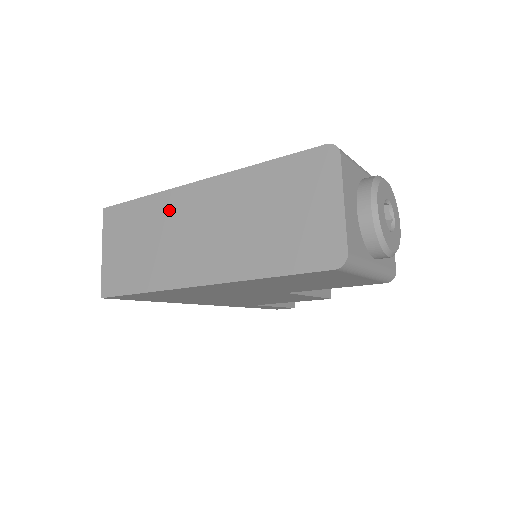
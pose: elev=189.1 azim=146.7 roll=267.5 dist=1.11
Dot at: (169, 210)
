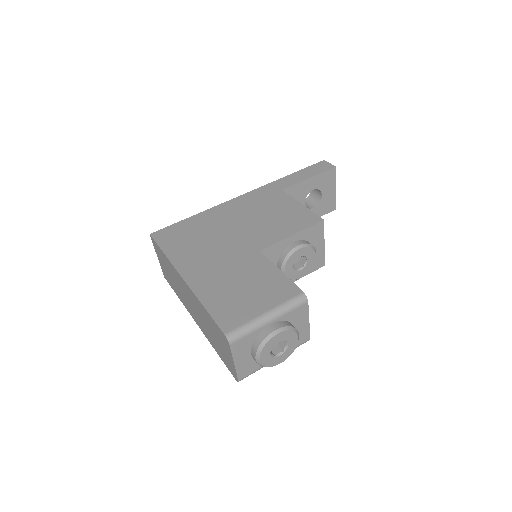
Dot at: (176, 275)
